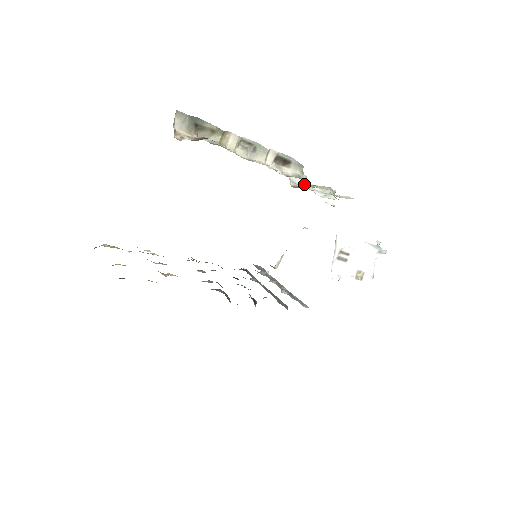
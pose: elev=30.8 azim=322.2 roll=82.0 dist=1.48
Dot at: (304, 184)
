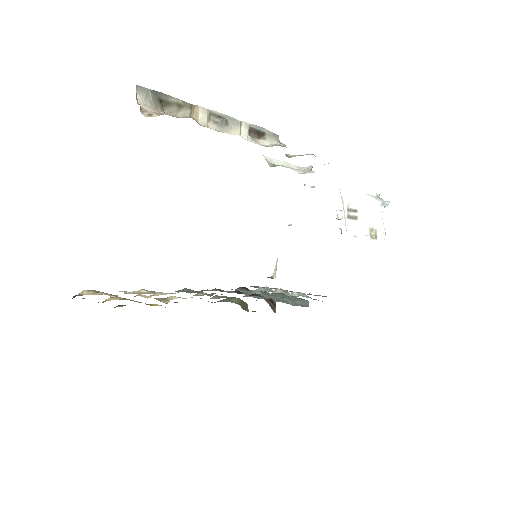
Dot at: occluded
